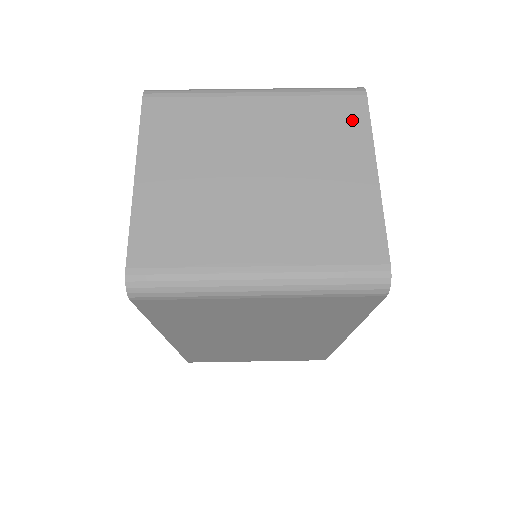
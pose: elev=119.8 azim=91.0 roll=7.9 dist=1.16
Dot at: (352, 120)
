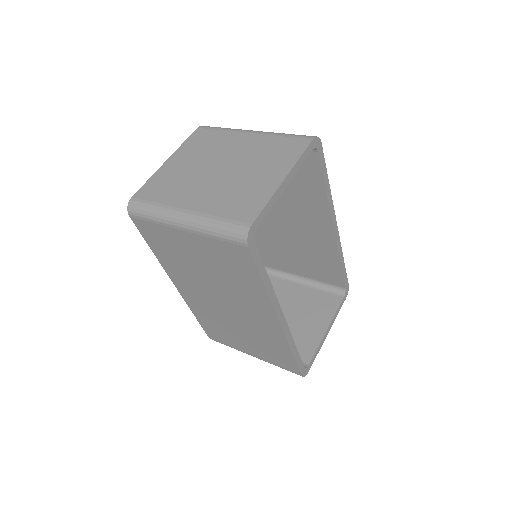
Dot at: (293, 151)
